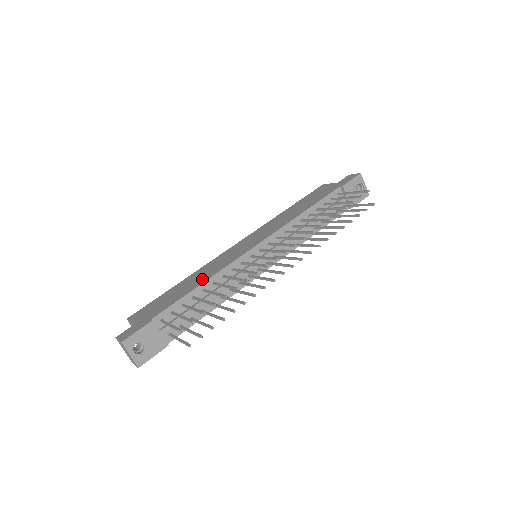
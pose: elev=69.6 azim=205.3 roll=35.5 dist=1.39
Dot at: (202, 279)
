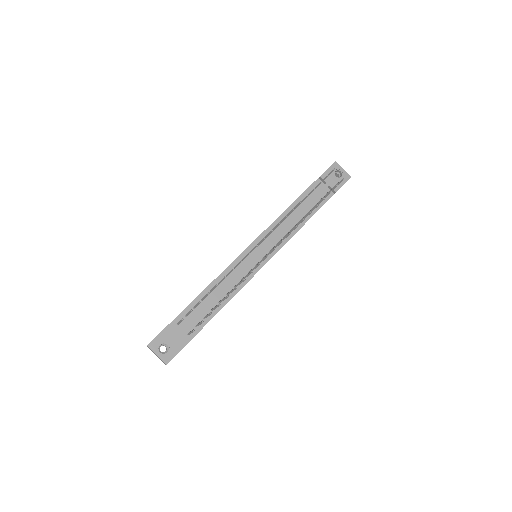
Dot at: occluded
